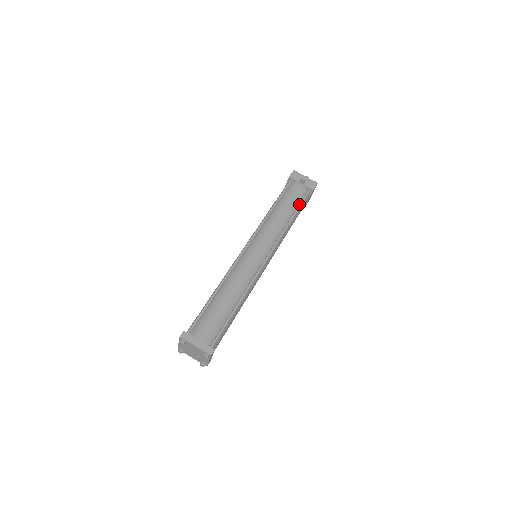
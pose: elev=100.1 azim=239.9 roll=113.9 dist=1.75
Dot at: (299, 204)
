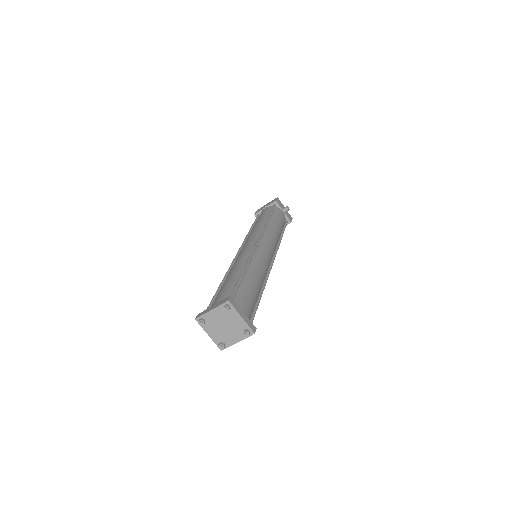
Dot at: (284, 228)
